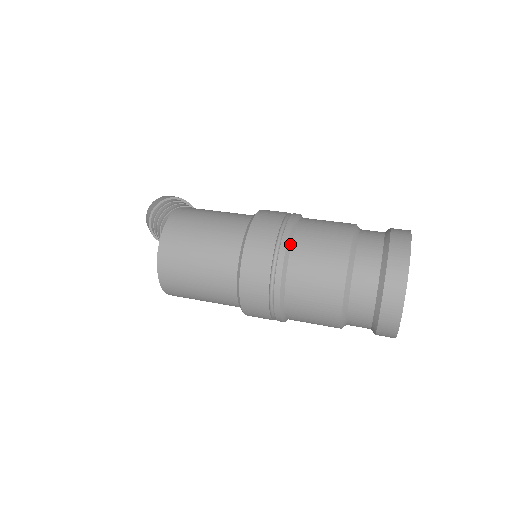
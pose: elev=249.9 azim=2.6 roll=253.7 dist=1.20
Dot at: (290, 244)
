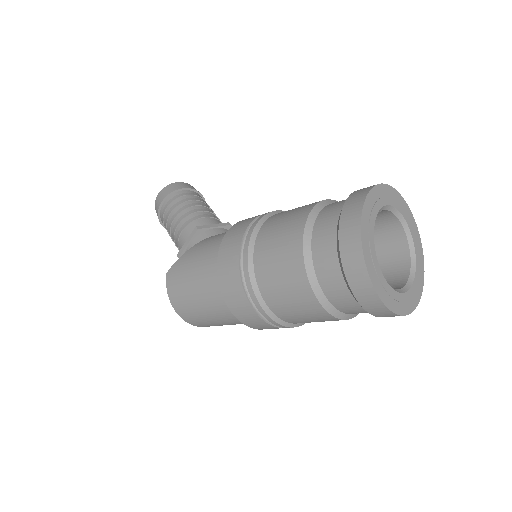
Dot at: (260, 297)
